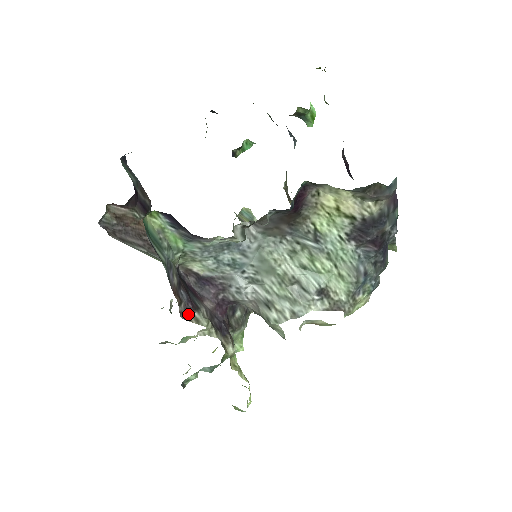
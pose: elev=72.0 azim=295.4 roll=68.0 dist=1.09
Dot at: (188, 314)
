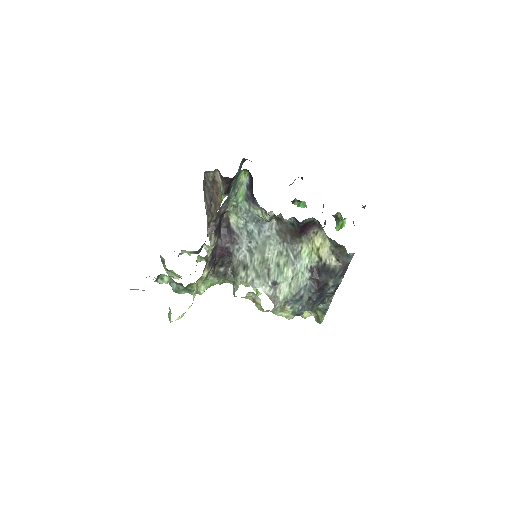
Dot at: (211, 231)
